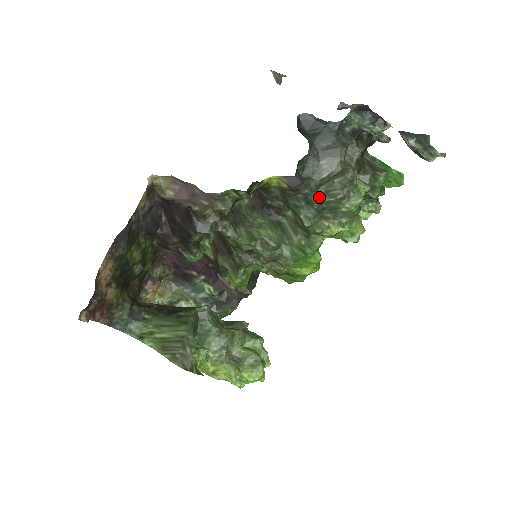
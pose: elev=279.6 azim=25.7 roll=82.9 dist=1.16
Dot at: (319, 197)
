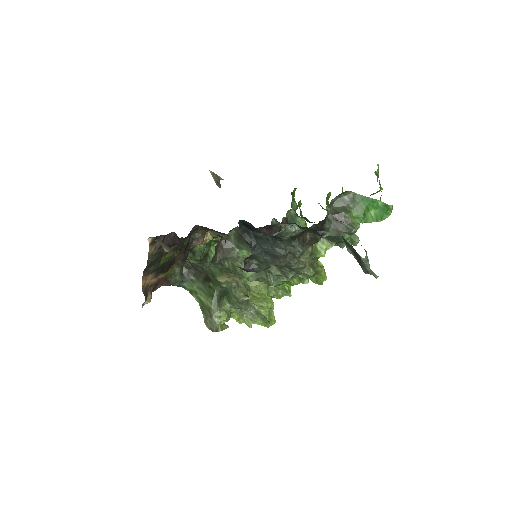
Dot at: (273, 272)
